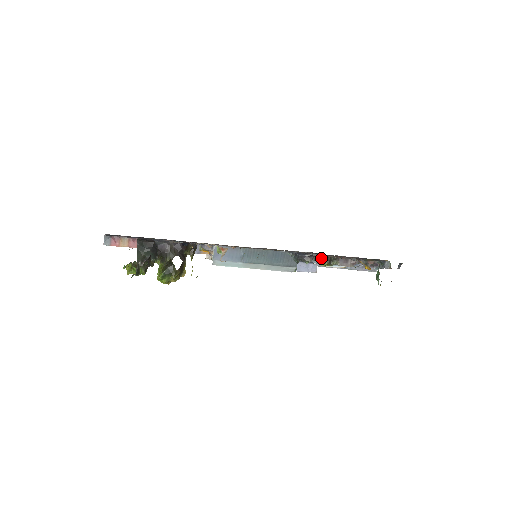
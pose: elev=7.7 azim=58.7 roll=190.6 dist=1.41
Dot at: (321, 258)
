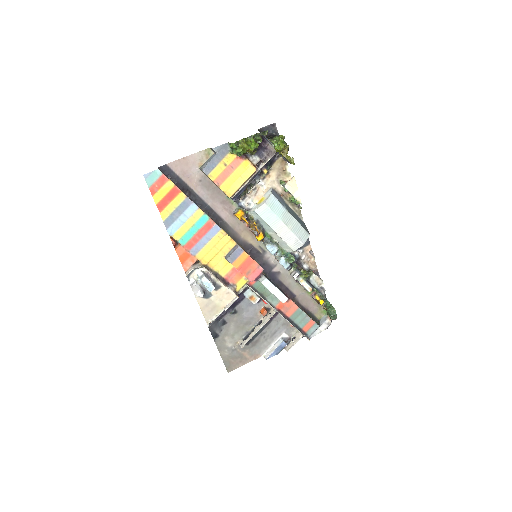
Dot at: (311, 253)
